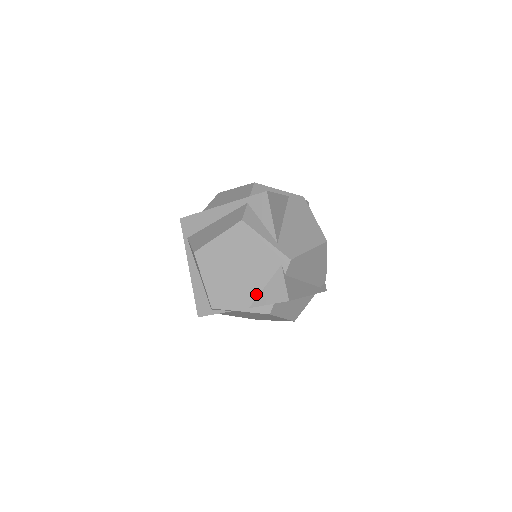
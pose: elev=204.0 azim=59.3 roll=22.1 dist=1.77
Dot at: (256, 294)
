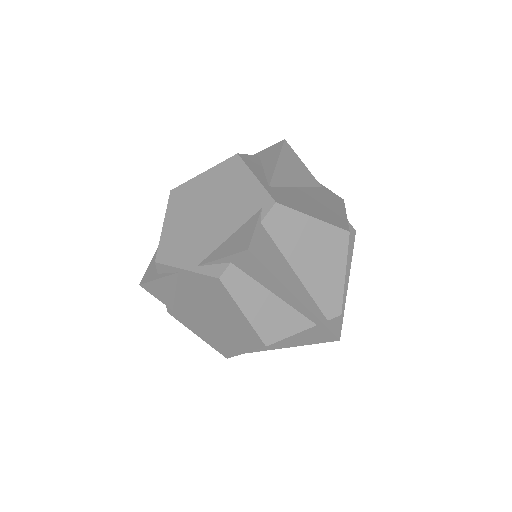
Dot at: (214, 247)
